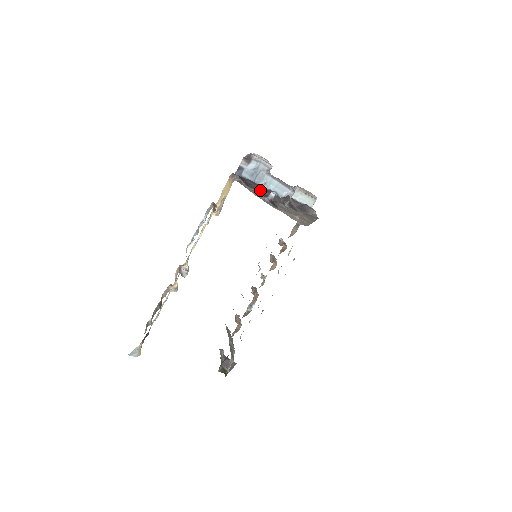
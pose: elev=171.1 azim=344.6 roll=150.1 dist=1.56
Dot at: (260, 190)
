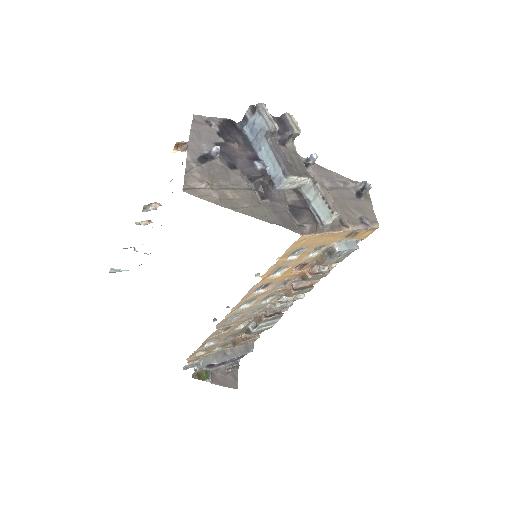
Dot at: (238, 149)
